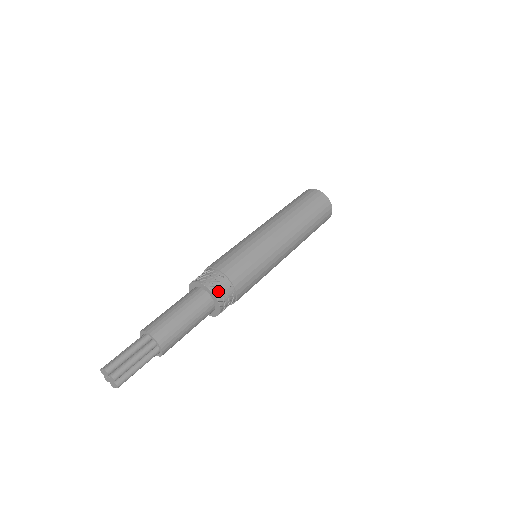
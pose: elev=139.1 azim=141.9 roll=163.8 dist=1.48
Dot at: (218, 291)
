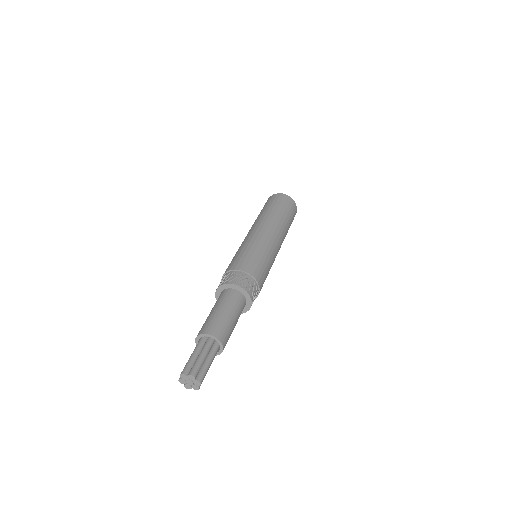
Dot at: (252, 296)
